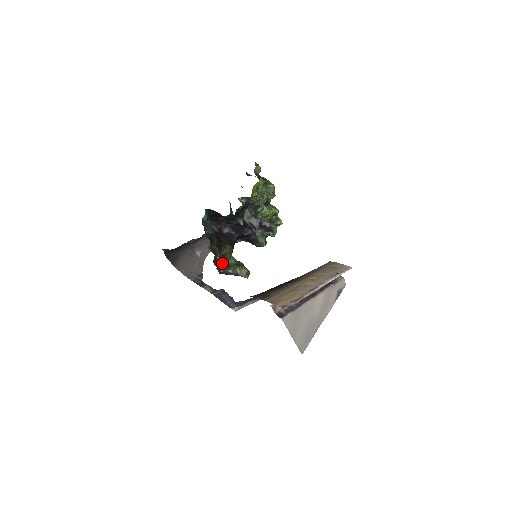
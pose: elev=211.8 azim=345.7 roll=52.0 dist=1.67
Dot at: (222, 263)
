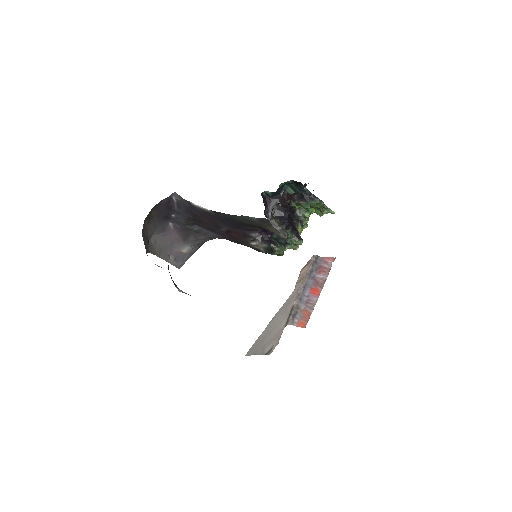
Dot at: (273, 216)
